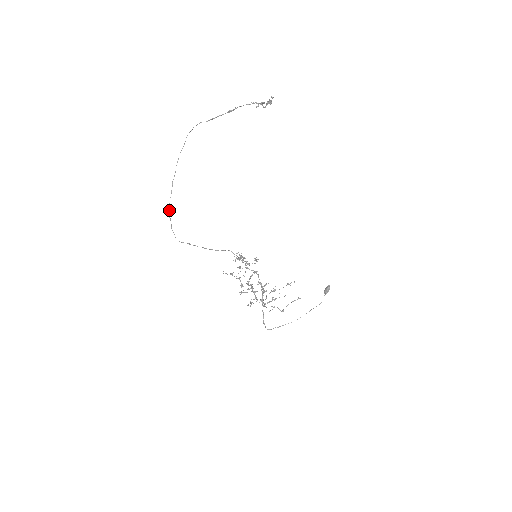
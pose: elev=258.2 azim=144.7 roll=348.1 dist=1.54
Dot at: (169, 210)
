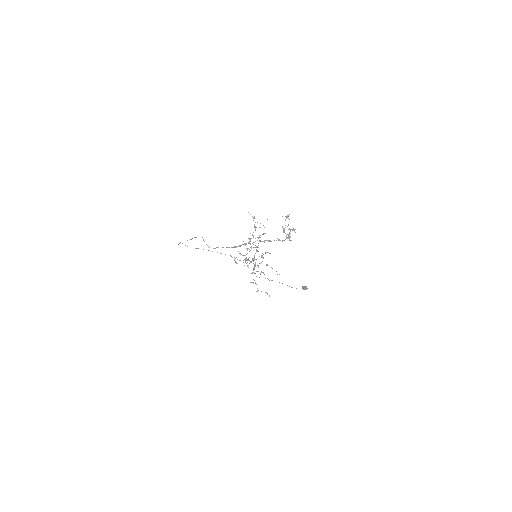
Dot at: (178, 244)
